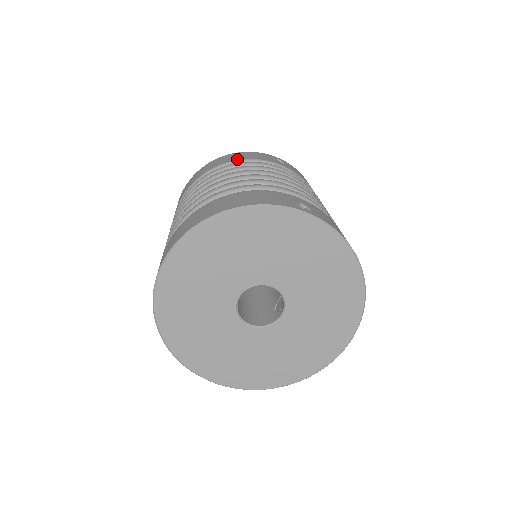
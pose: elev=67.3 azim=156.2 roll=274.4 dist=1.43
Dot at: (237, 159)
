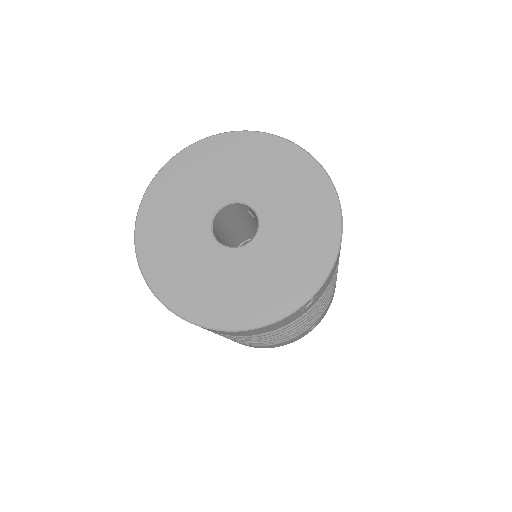
Dot at: occluded
